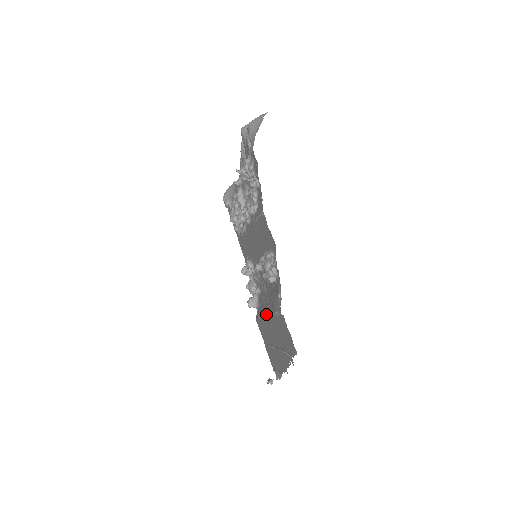
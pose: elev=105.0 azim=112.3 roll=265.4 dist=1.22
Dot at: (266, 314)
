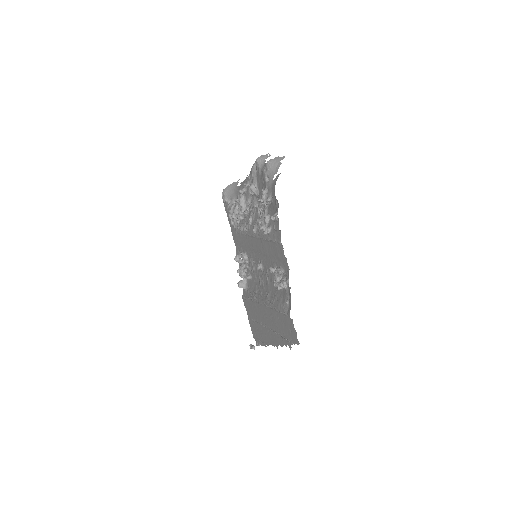
Dot at: (266, 305)
